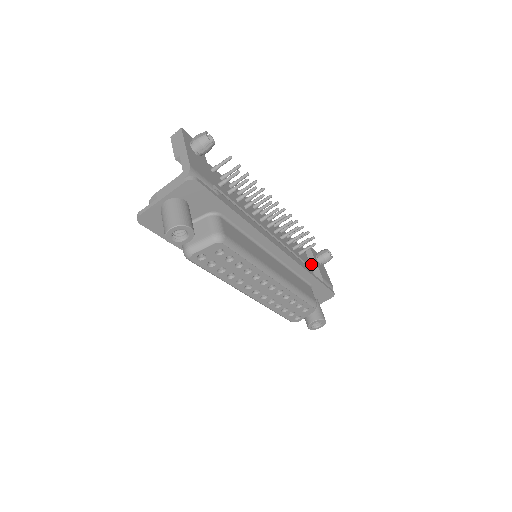
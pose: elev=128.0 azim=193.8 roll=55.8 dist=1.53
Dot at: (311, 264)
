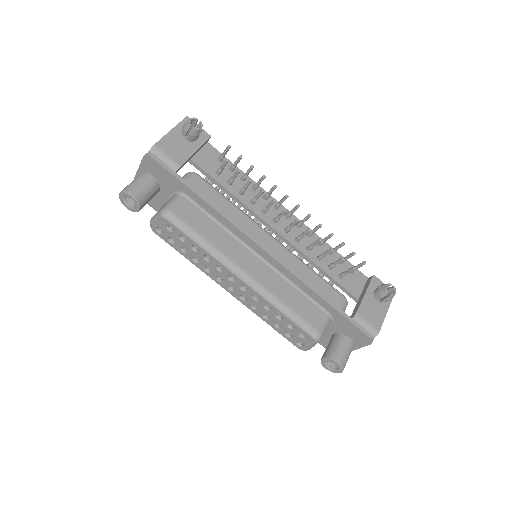
Dot at: (360, 295)
